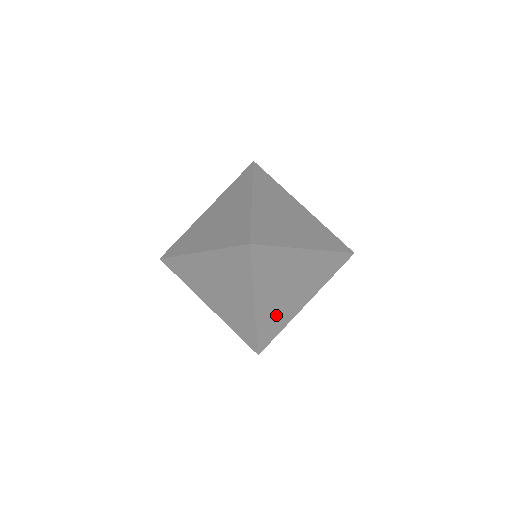
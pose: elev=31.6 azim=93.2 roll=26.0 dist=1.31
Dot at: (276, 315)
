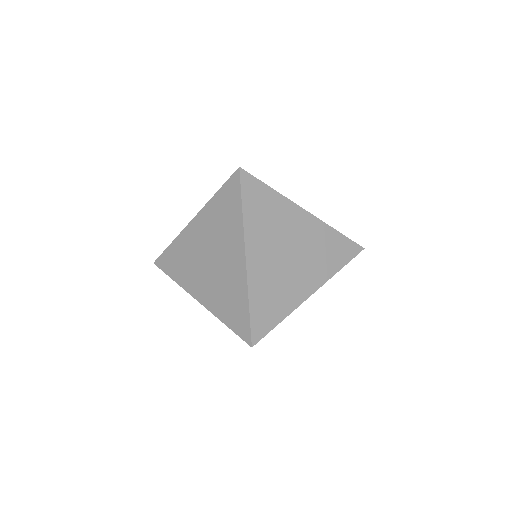
Dot at: occluded
